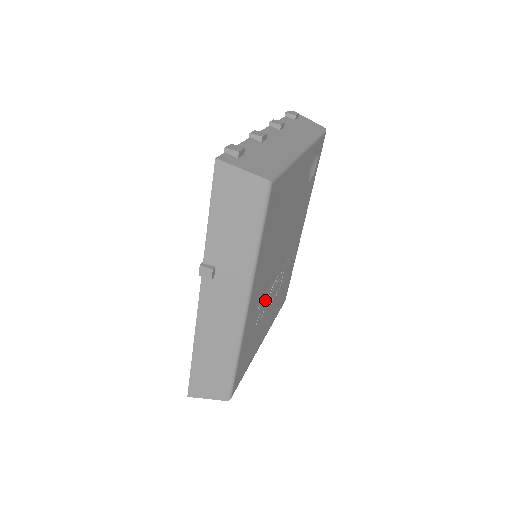
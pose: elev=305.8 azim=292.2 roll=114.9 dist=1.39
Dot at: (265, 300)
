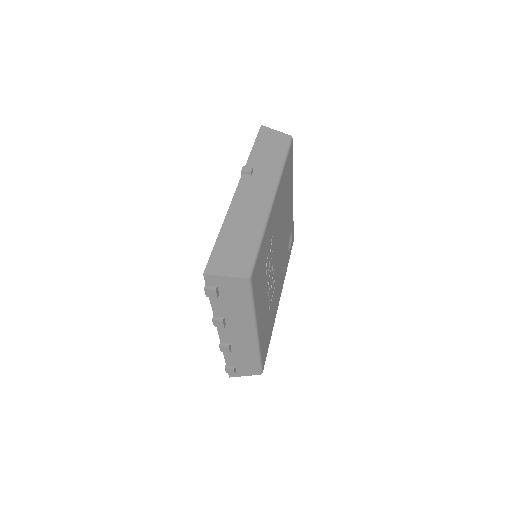
Dot at: (271, 257)
